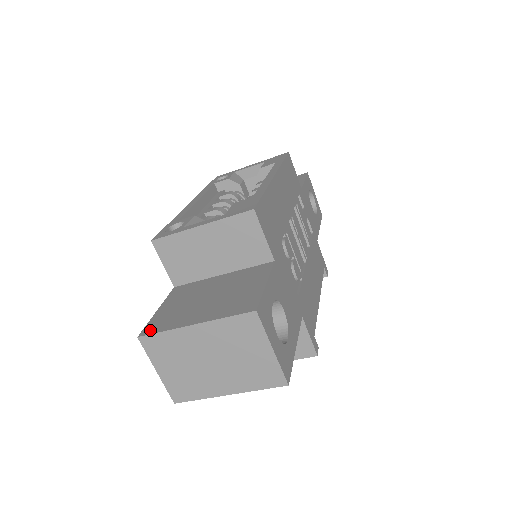
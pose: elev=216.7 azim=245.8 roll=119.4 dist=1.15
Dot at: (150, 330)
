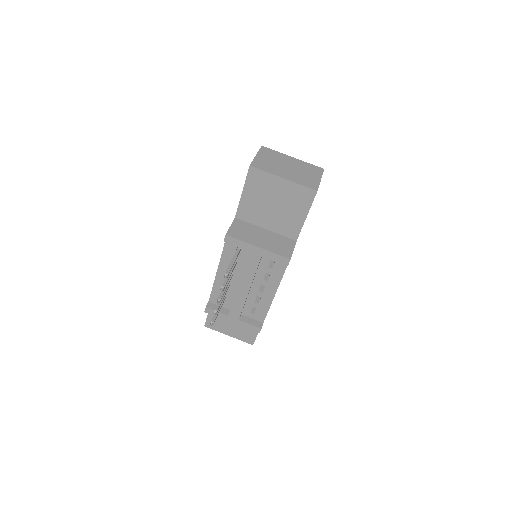
Dot at: occluded
